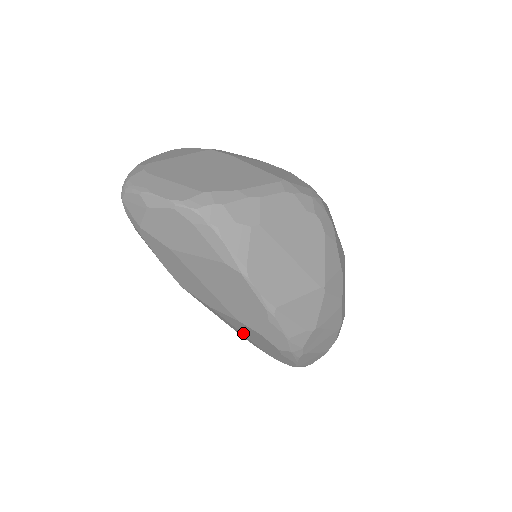
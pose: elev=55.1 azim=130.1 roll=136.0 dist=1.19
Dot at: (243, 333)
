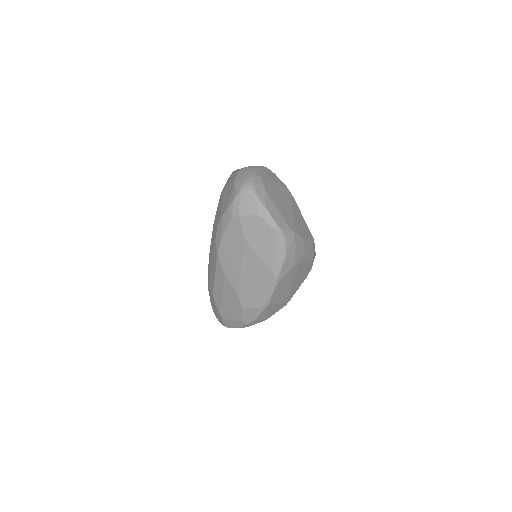
Dot at: (223, 297)
